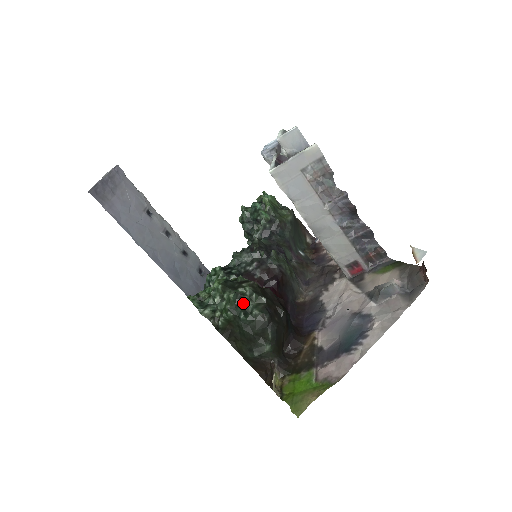
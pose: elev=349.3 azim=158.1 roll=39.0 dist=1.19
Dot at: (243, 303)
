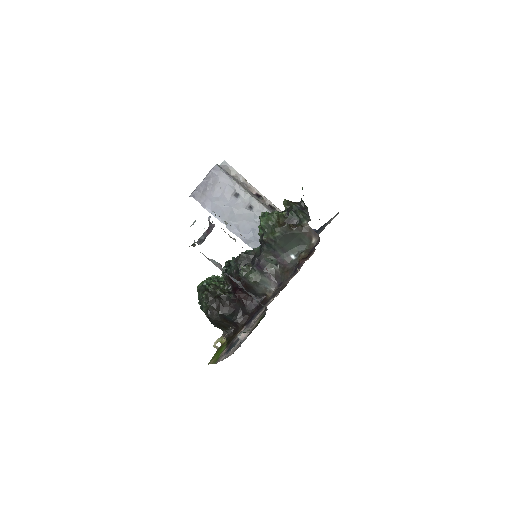
Dot at: (202, 302)
